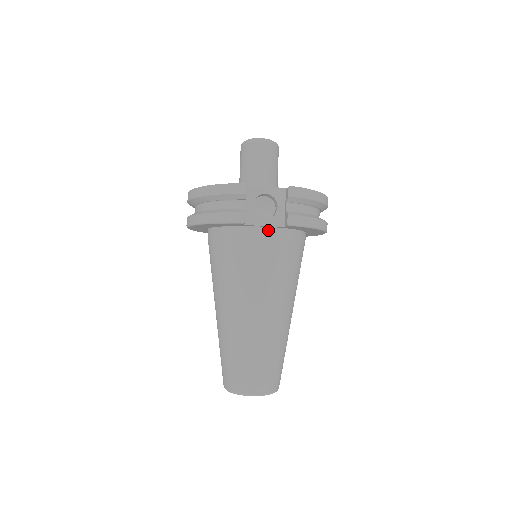
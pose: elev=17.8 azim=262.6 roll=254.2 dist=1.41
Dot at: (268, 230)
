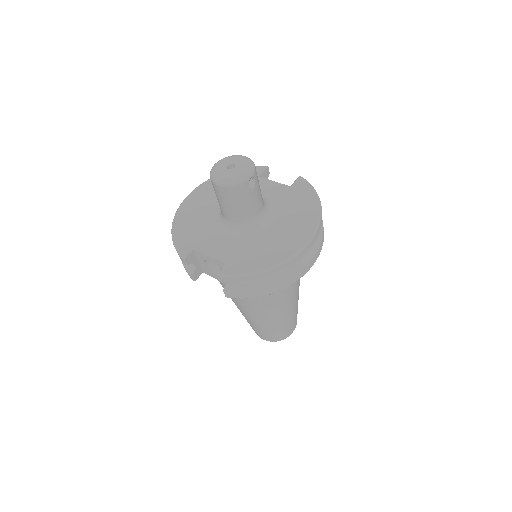
Dot at: occluded
